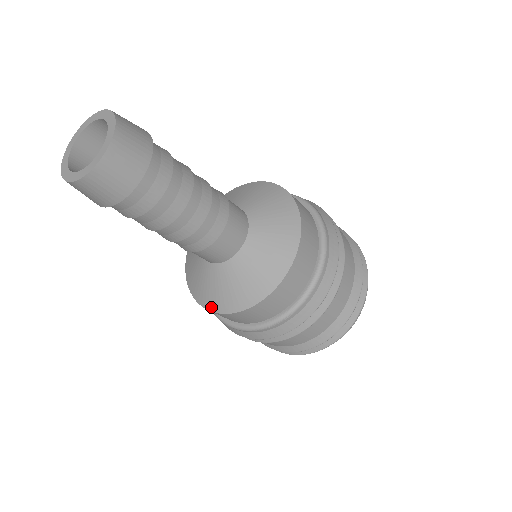
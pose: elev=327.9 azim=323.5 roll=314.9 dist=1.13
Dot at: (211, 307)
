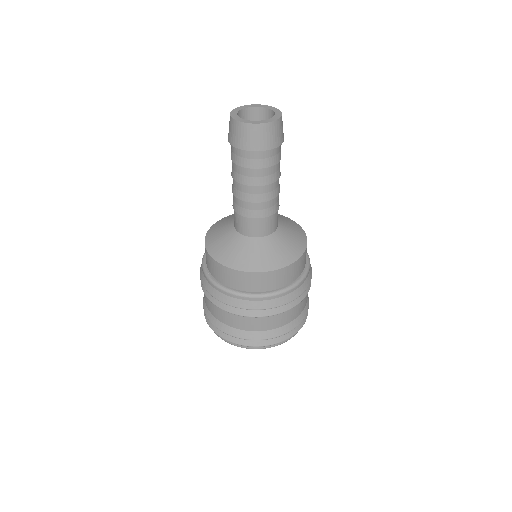
Dot at: (273, 267)
